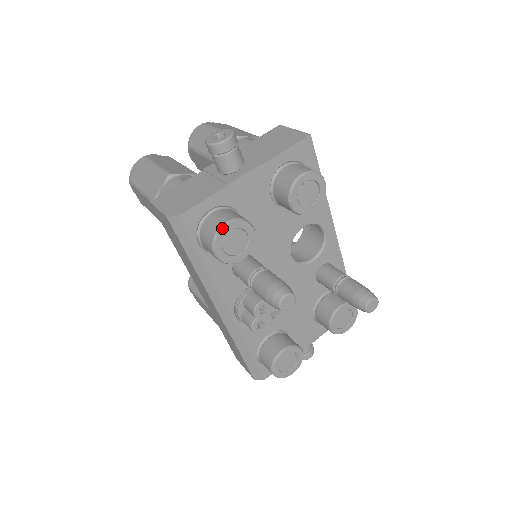
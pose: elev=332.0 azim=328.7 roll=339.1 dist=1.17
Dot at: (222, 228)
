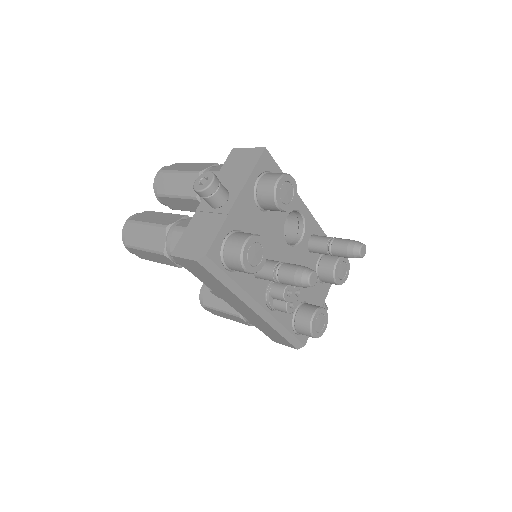
Dot at: (243, 249)
